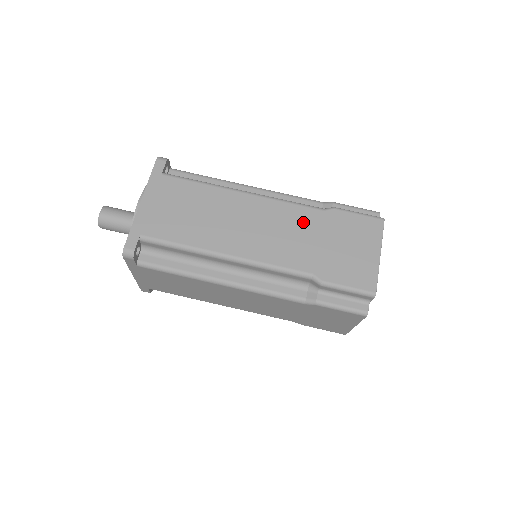
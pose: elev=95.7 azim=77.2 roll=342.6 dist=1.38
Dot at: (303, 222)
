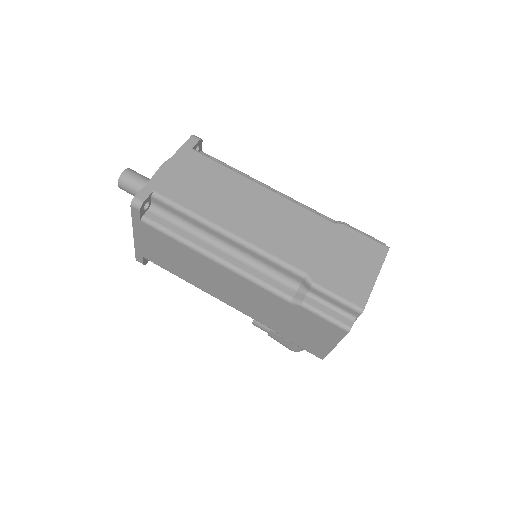
Dot at: (310, 226)
